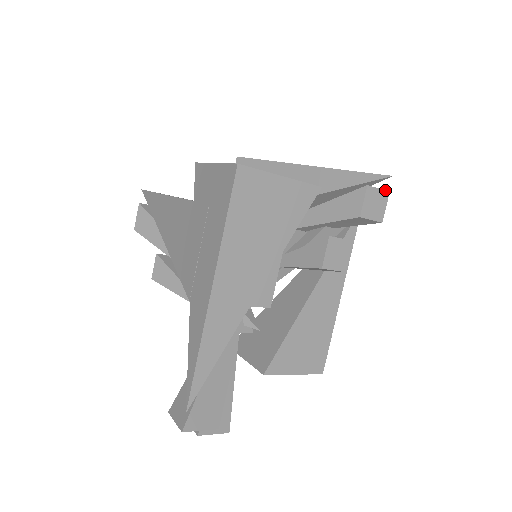
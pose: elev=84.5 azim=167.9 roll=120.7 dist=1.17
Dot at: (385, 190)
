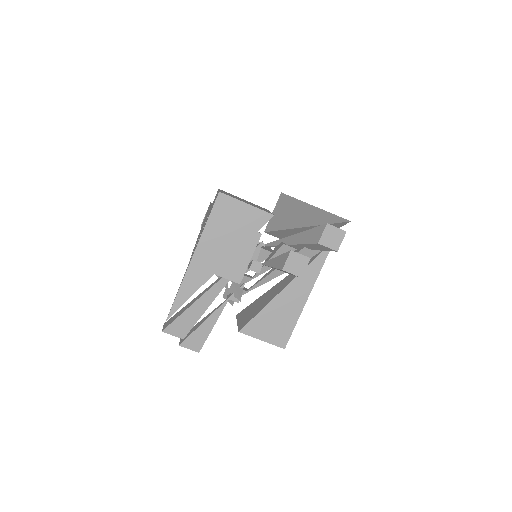
Dot at: (343, 230)
